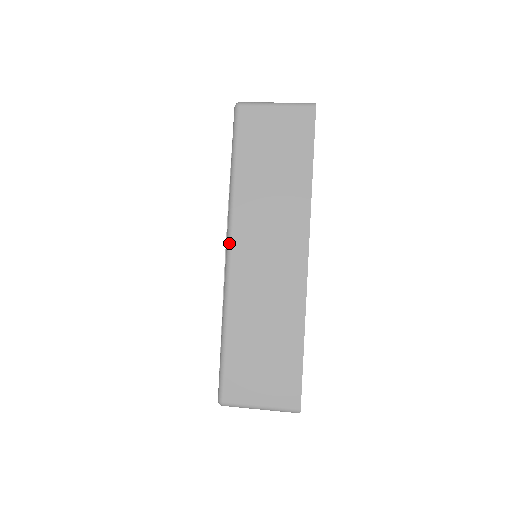
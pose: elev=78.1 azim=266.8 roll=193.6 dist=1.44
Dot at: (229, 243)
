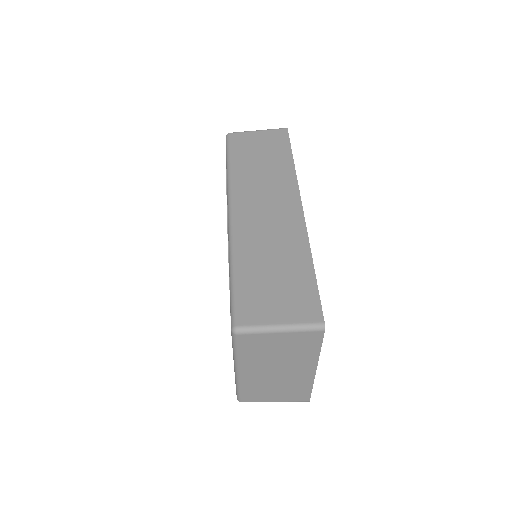
Dot at: (230, 205)
